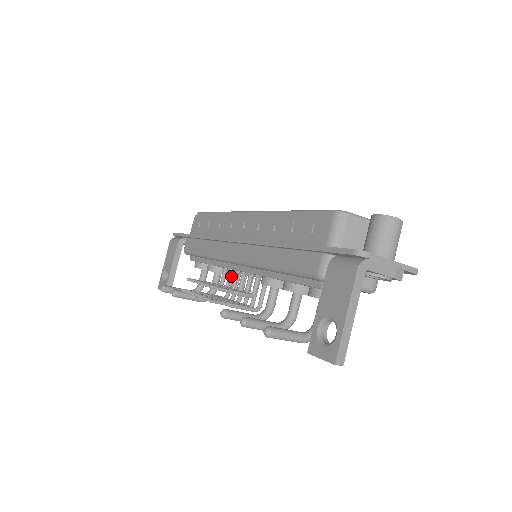
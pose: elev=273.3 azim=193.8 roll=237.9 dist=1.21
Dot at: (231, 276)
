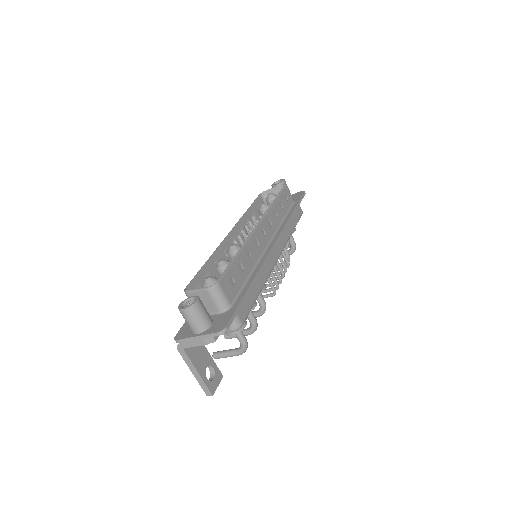
Dot at: occluded
